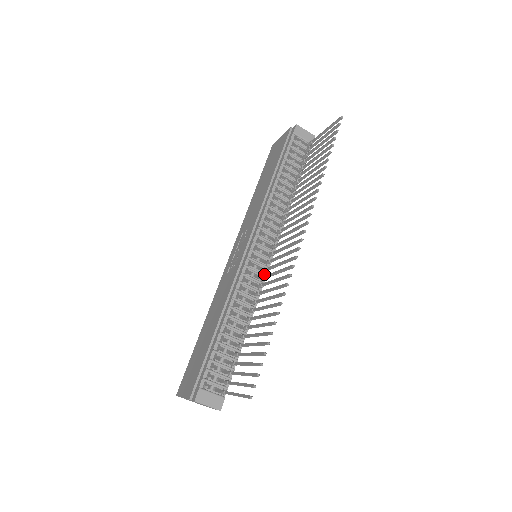
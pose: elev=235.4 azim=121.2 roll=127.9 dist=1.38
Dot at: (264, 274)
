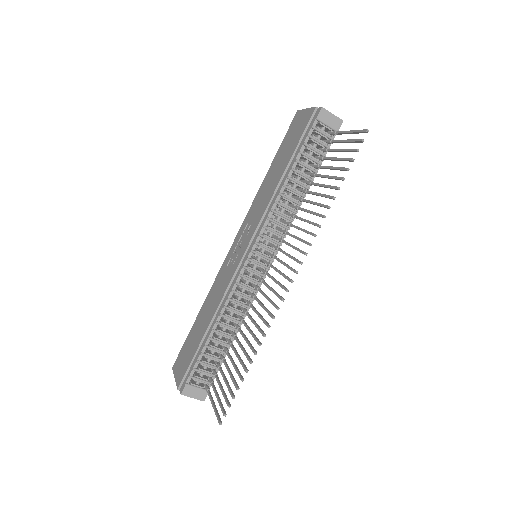
Dot at: (259, 283)
